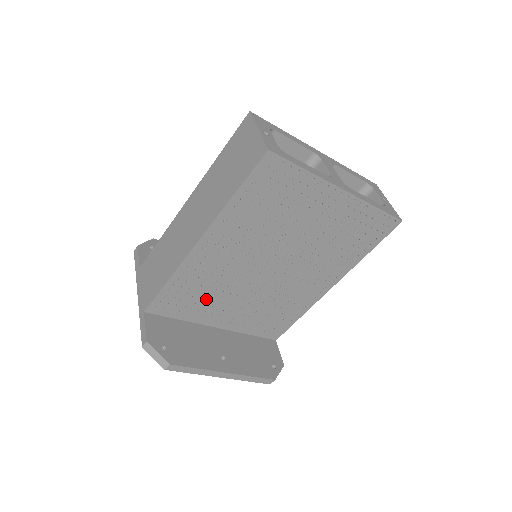
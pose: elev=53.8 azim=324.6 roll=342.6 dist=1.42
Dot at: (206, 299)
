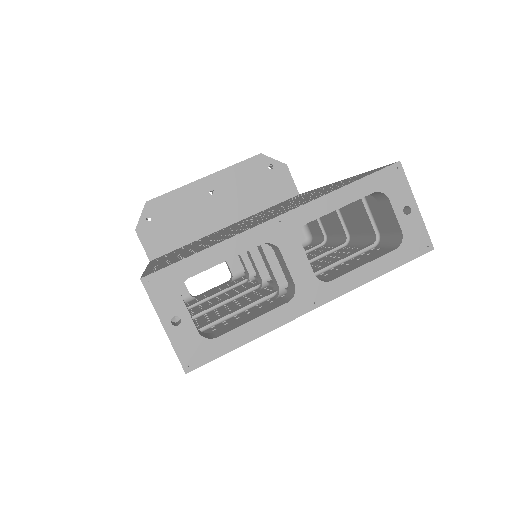
Dot at: occluded
